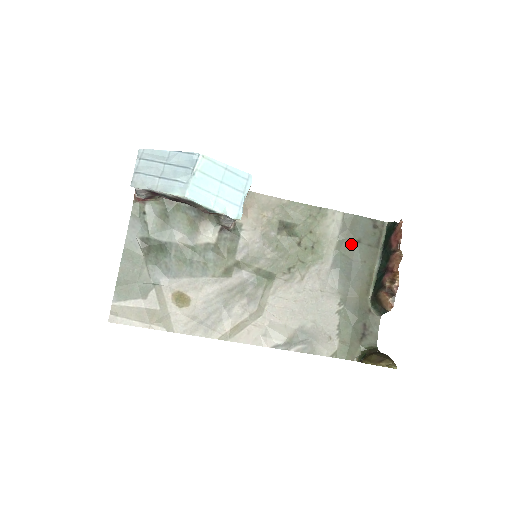
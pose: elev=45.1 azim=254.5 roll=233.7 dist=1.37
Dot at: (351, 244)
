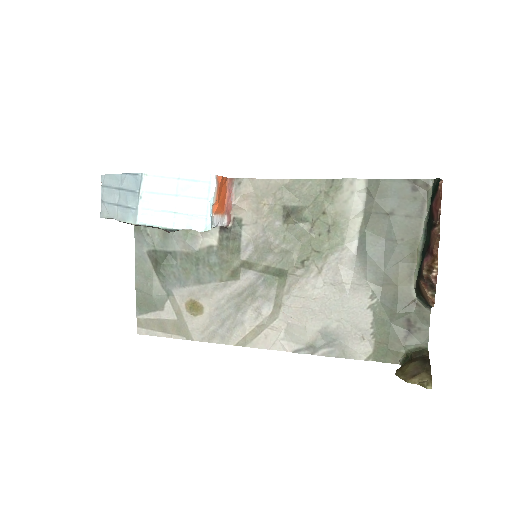
Dot at: (380, 219)
